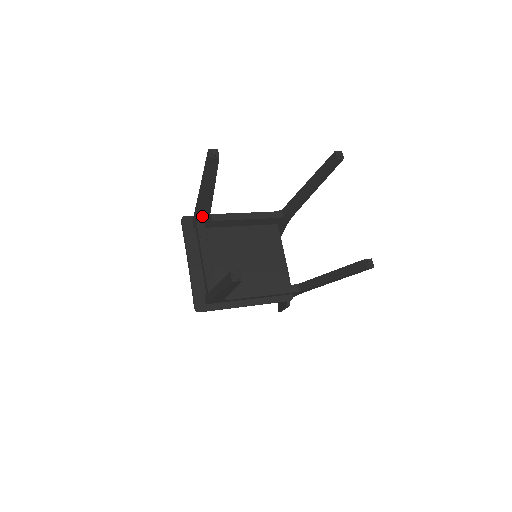
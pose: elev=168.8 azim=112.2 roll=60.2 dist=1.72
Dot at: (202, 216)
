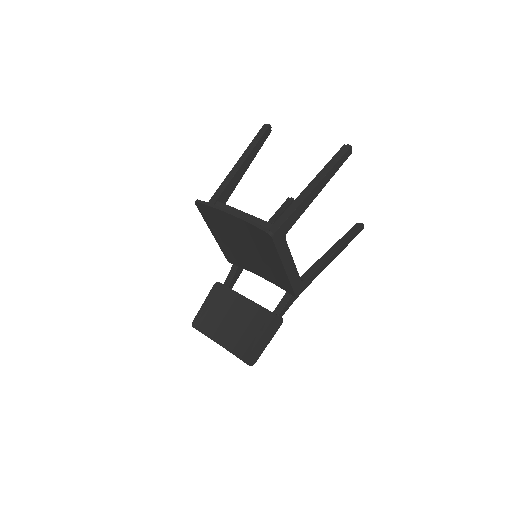
Dot at: (225, 195)
